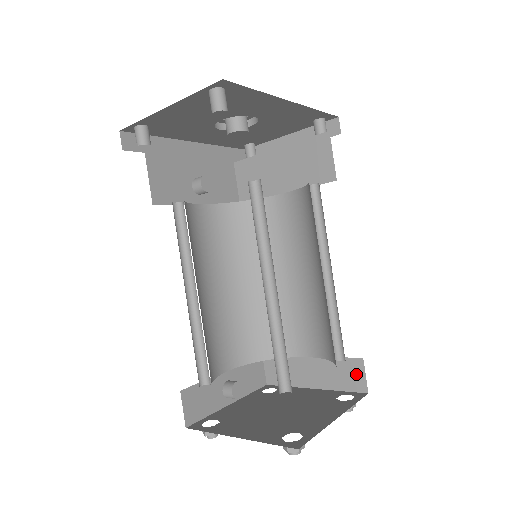
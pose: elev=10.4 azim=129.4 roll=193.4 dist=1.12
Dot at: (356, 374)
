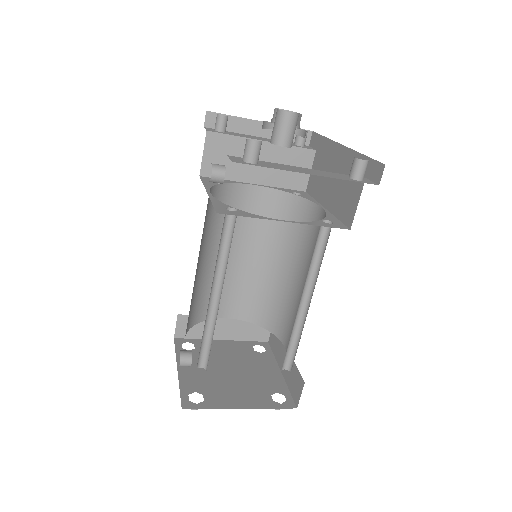
Dot at: (264, 330)
